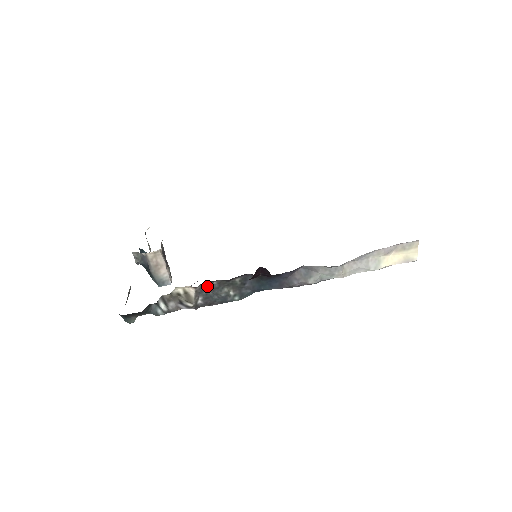
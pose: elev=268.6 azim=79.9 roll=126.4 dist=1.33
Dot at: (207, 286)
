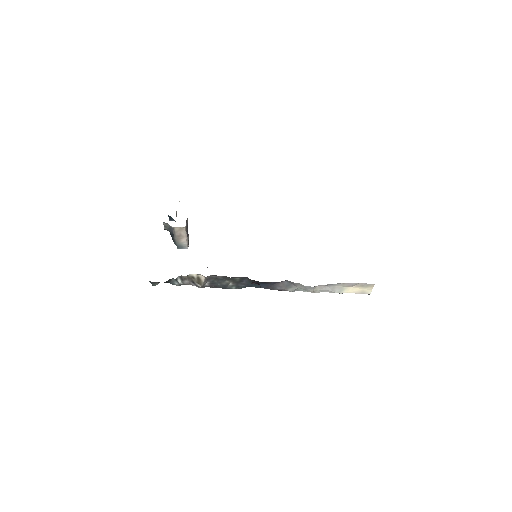
Dot at: (215, 277)
